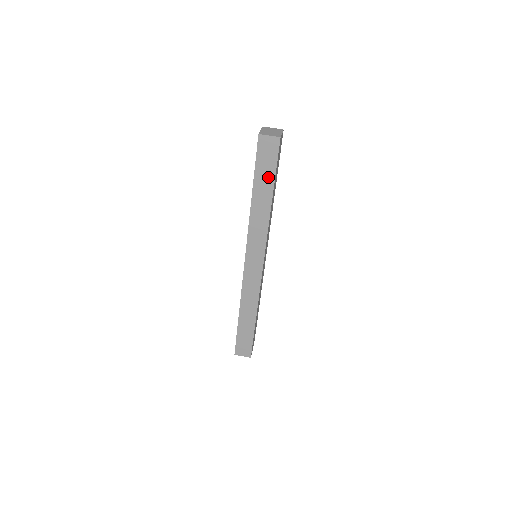
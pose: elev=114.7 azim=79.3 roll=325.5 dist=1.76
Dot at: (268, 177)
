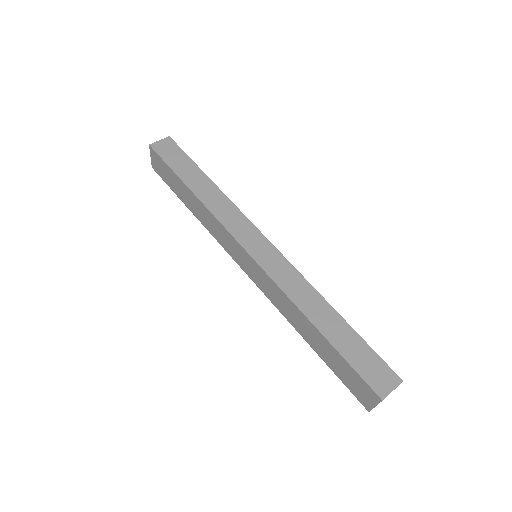
Dot at: (188, 166)
